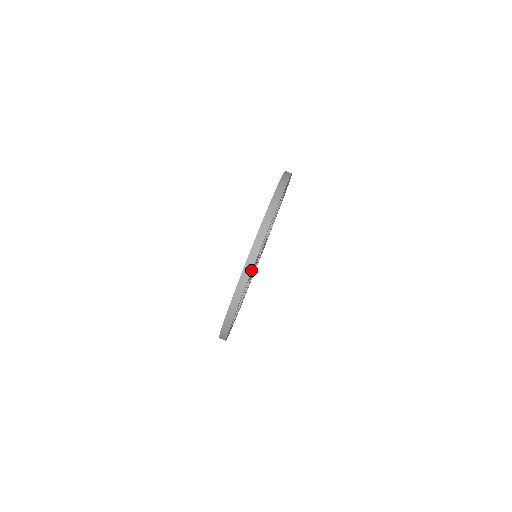
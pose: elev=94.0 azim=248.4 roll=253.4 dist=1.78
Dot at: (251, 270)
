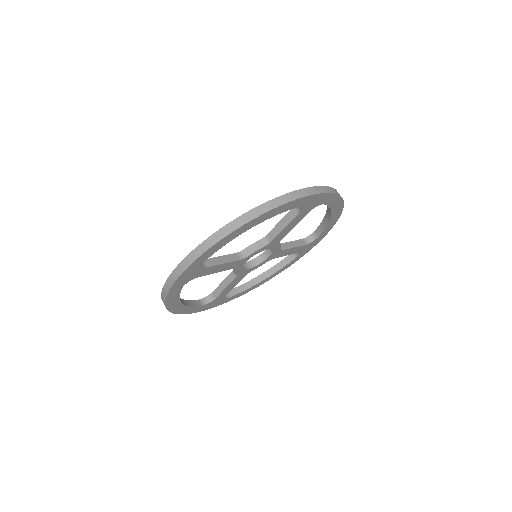
Dot at: (182, 271)
